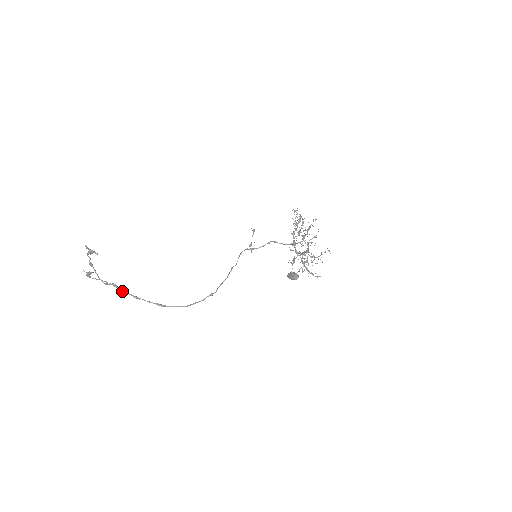
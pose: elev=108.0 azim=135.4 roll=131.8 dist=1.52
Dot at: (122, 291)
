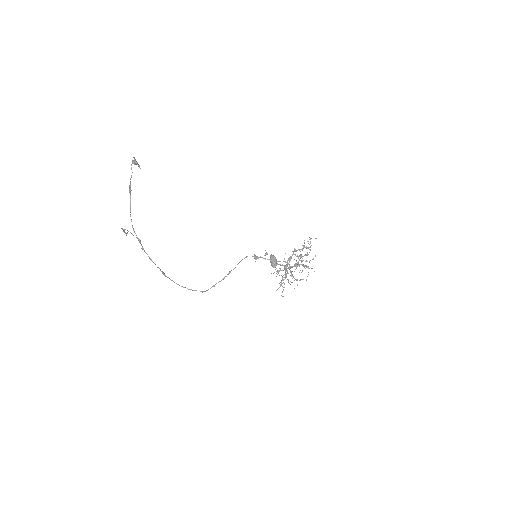
Dot at: occluded
